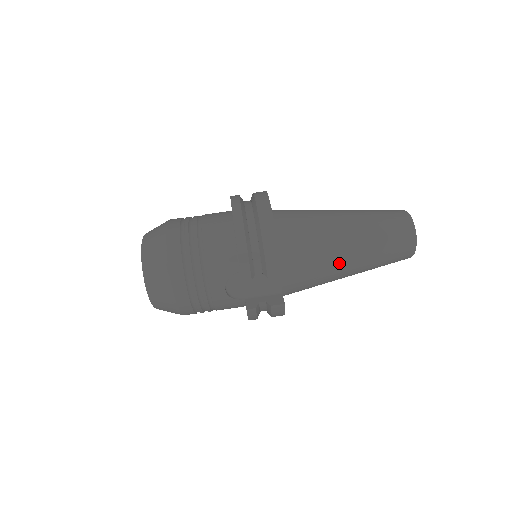
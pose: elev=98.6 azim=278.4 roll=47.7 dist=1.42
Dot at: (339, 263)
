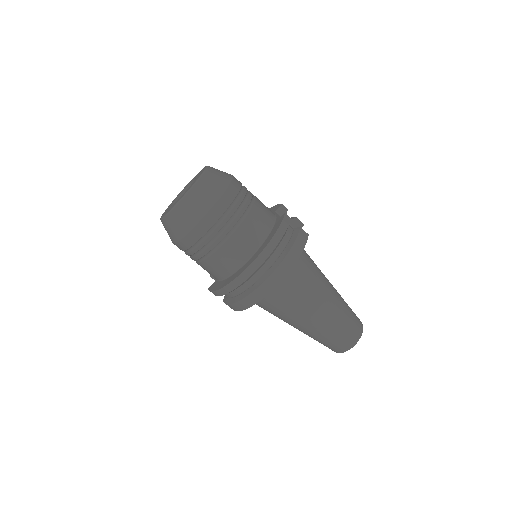
Dot at: occluded
